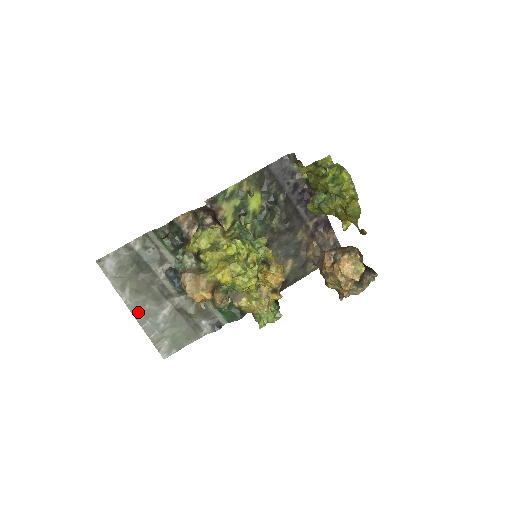
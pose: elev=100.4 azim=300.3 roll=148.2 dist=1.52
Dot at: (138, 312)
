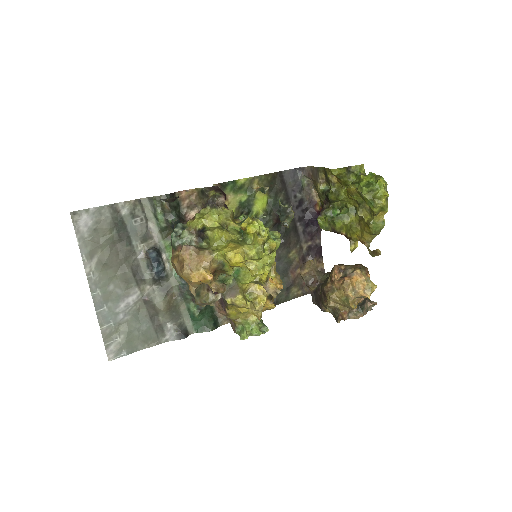
Dot at: (98, 291)
